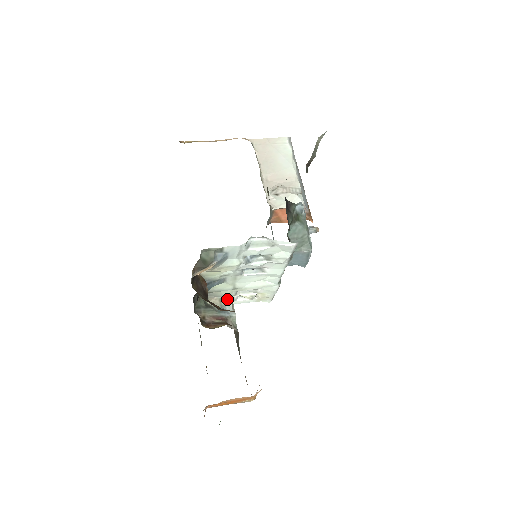
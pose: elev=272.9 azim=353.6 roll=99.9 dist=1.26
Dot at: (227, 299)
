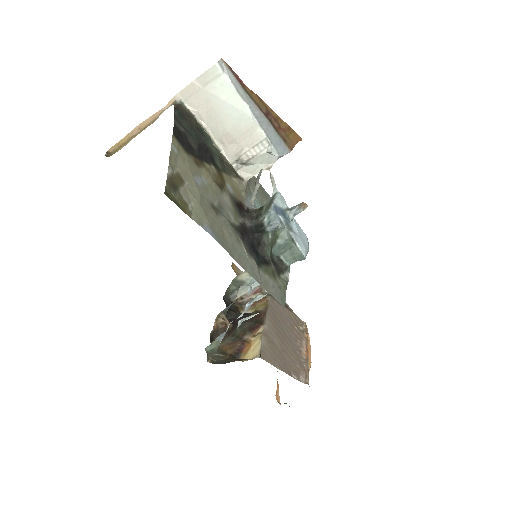
Dot at: occluded
